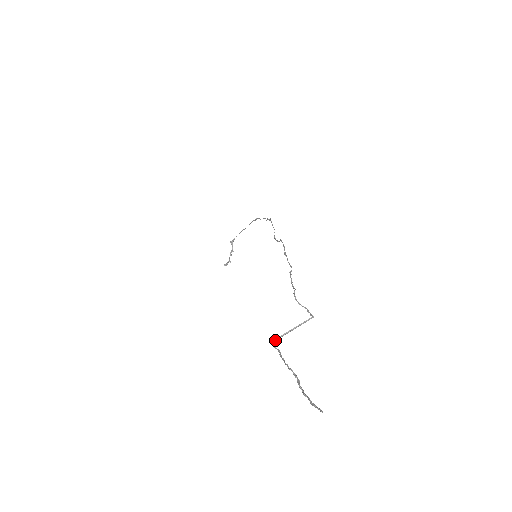
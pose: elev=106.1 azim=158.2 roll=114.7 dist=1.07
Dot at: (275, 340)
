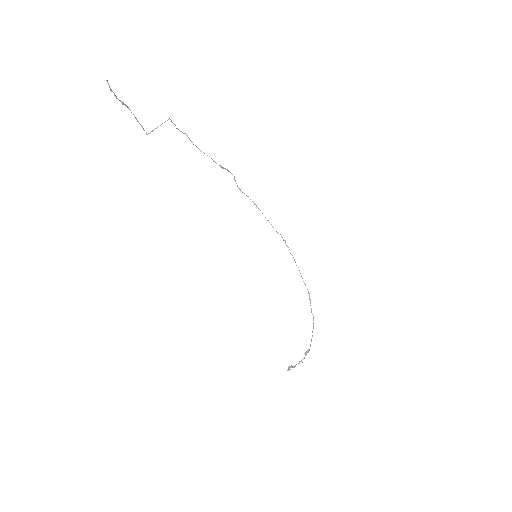
Dot at: (149, 133)
